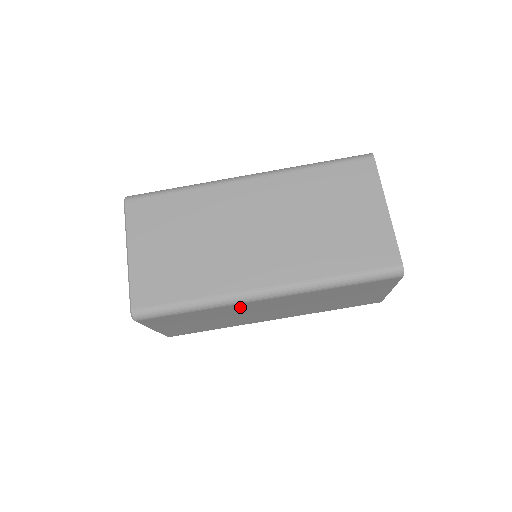
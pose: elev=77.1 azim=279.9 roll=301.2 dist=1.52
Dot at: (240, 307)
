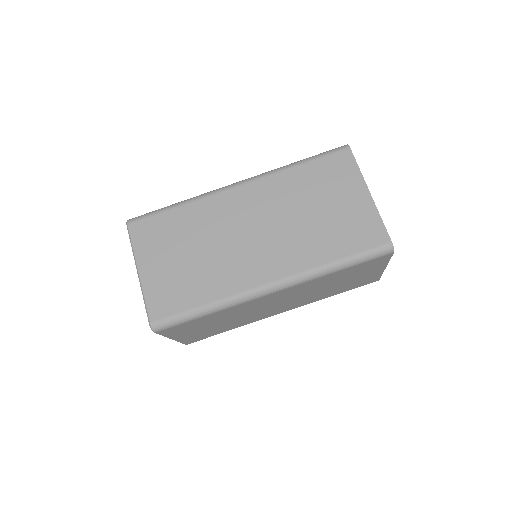
Dot at: (249, 305)
